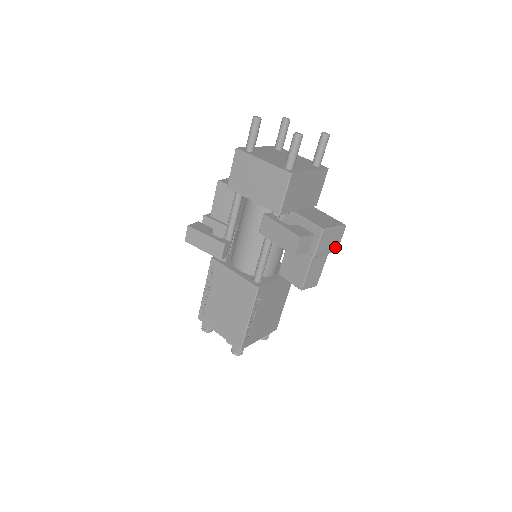
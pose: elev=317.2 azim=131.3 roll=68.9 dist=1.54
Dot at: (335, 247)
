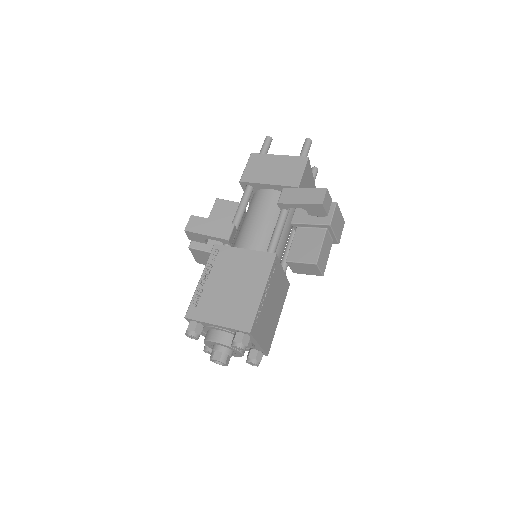
Dot at: (339, 237)
